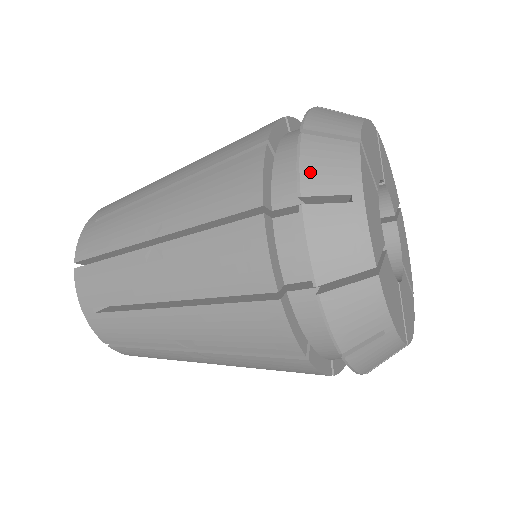
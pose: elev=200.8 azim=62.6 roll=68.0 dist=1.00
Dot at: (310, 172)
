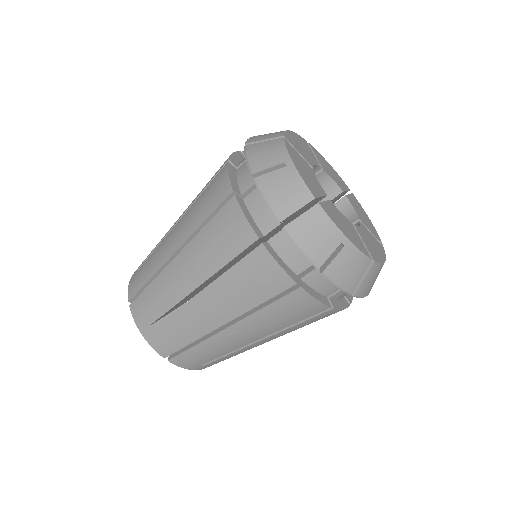
Dot at: (255, 160)
